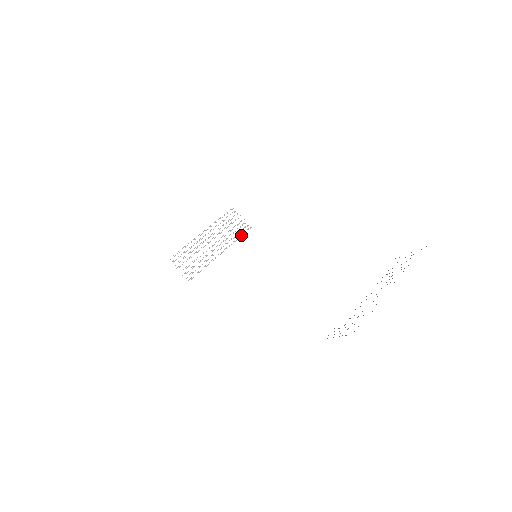
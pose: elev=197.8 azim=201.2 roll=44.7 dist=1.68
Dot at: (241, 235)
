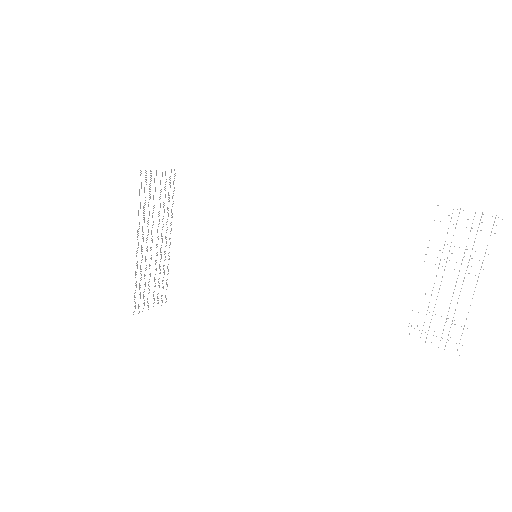
Dot at: occluded
